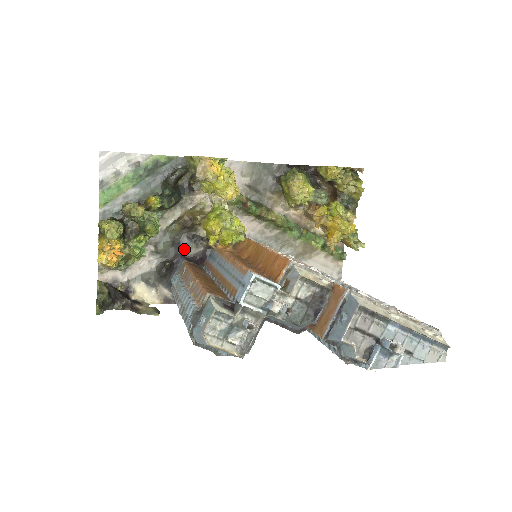
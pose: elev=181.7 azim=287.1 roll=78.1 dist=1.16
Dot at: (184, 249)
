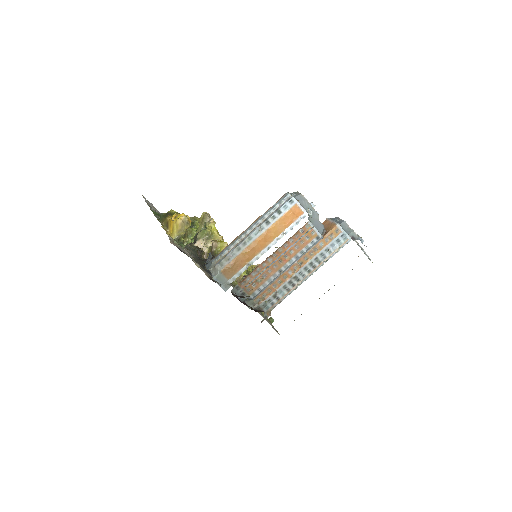
Dot at: occluded
